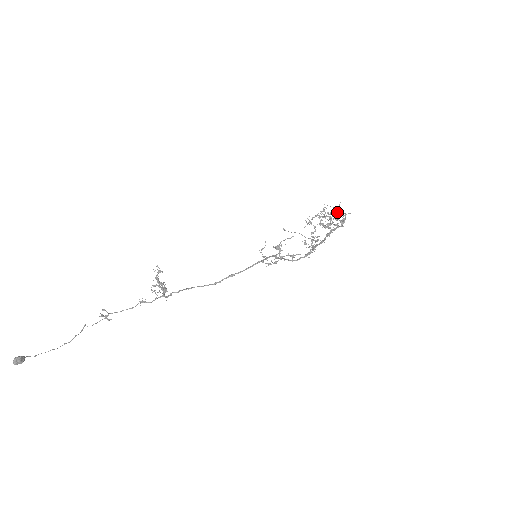
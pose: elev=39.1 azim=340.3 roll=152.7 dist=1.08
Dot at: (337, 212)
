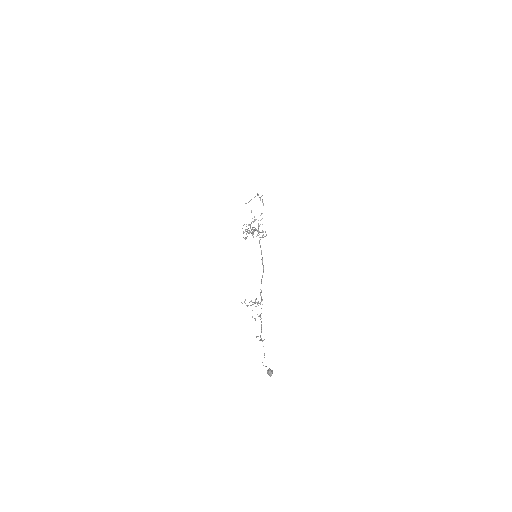
Dot at: occluded
